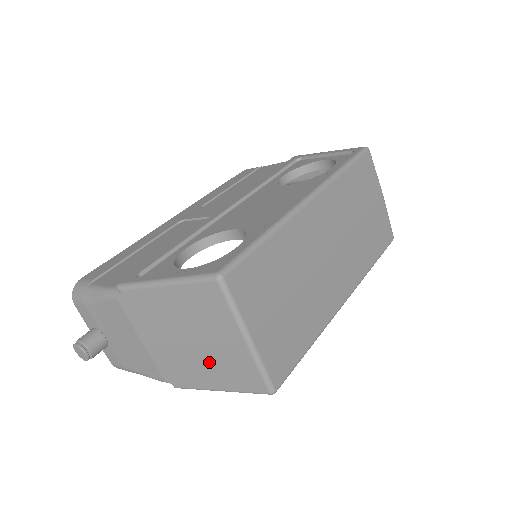
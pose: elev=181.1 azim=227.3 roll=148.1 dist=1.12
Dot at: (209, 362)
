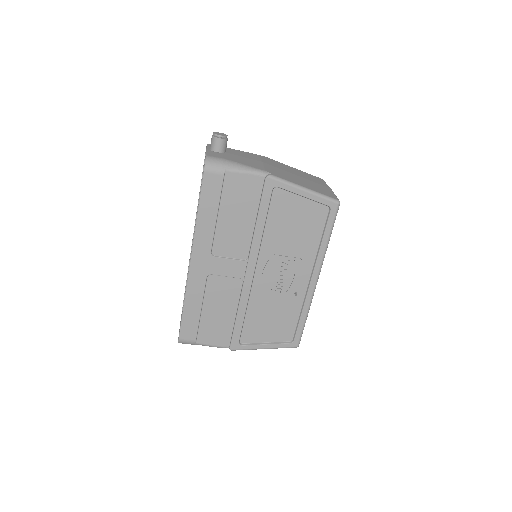
Dot at: (306, 182)
